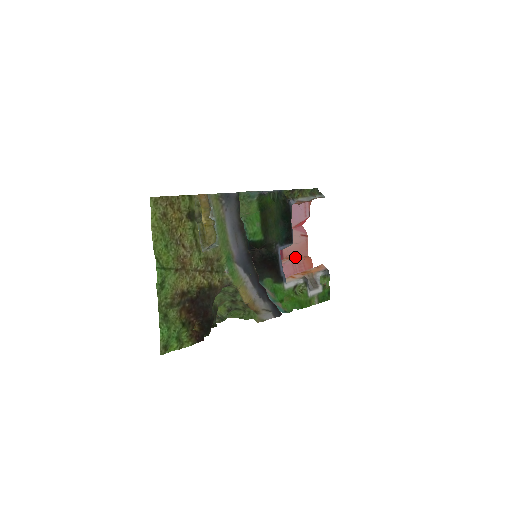
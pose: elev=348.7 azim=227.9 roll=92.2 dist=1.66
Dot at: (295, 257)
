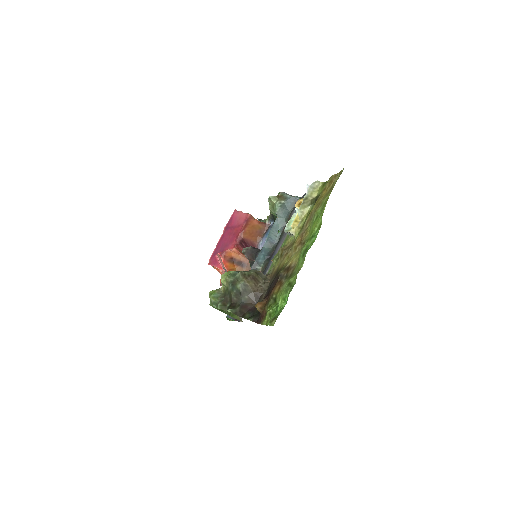
Dot at: occluded
